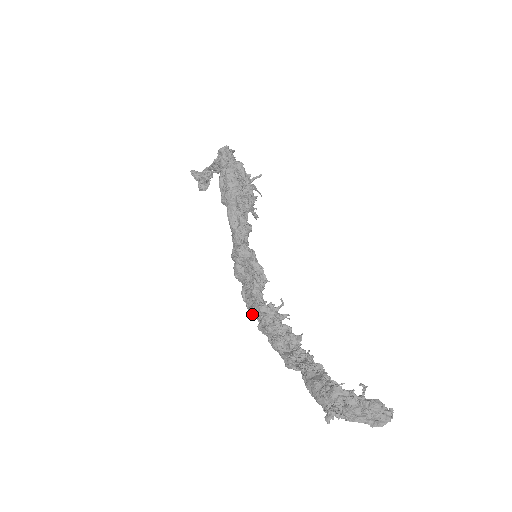
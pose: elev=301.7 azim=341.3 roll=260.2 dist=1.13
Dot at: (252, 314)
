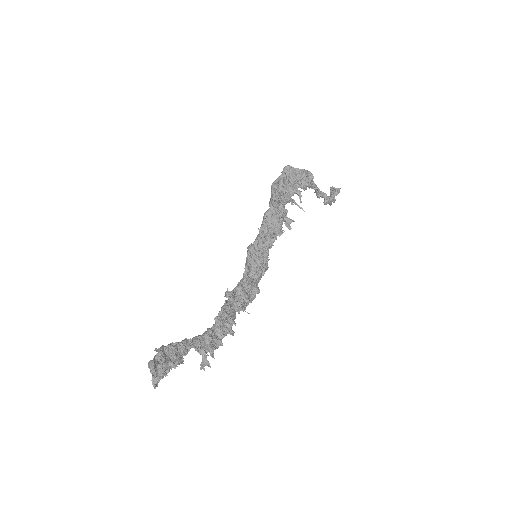
Dot at: occluded
